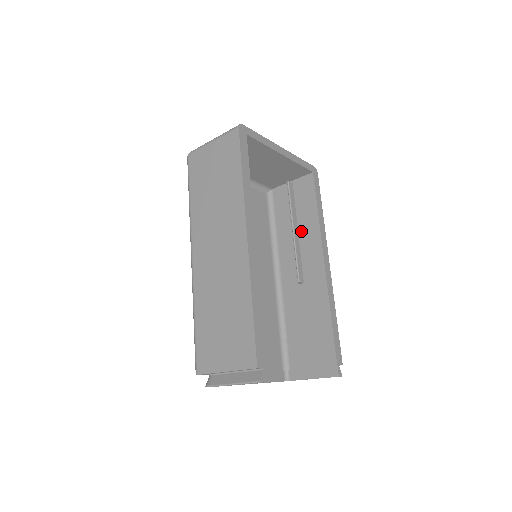
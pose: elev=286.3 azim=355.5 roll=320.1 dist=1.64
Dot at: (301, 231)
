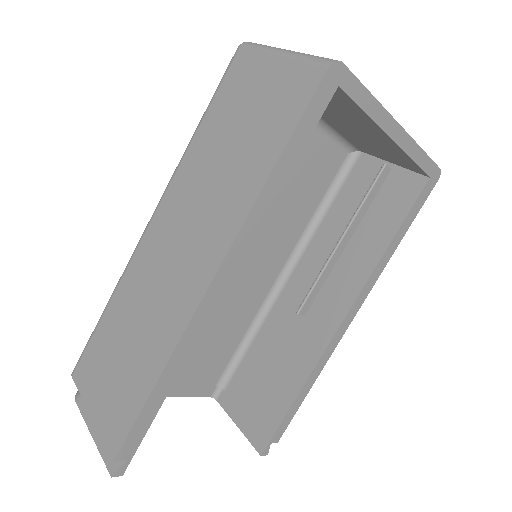
Dot at: (351, 248)
